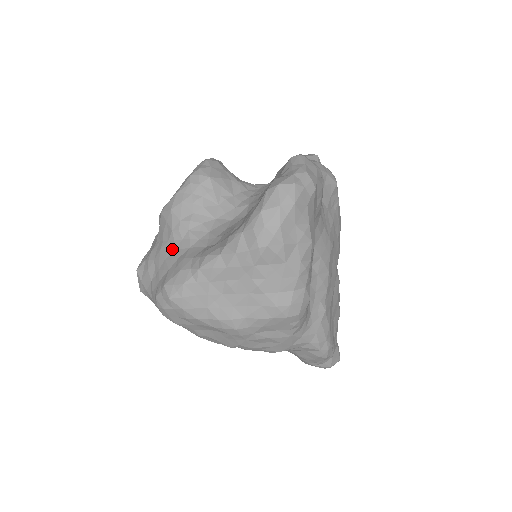
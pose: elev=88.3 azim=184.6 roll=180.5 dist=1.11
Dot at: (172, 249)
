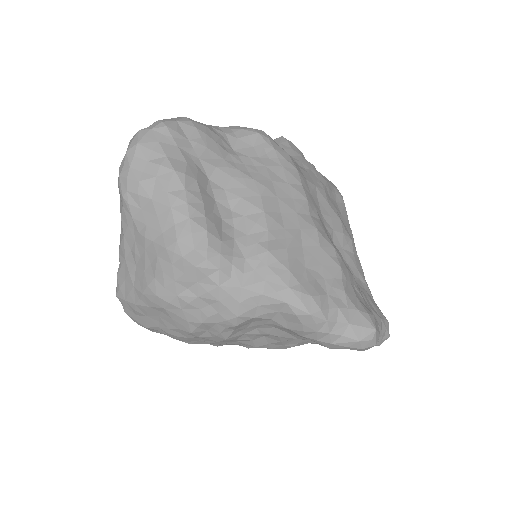
Dot at: occluded
